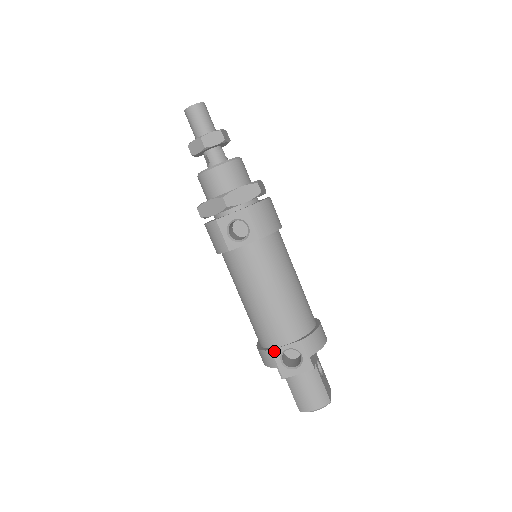
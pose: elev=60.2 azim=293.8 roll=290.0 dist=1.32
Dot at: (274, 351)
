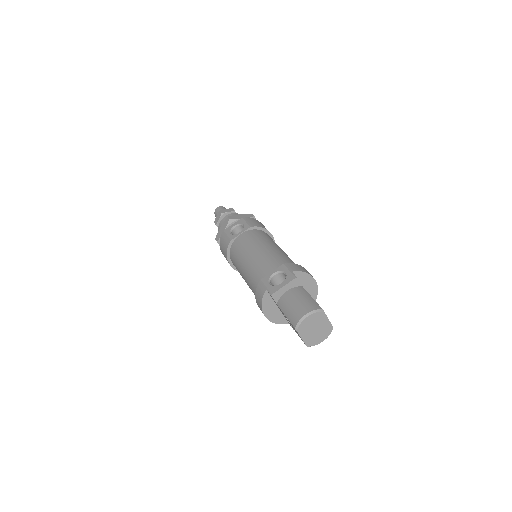
Dot at: (263, 279)
